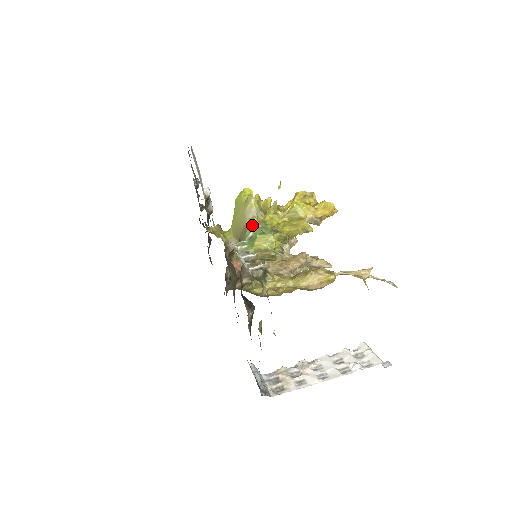
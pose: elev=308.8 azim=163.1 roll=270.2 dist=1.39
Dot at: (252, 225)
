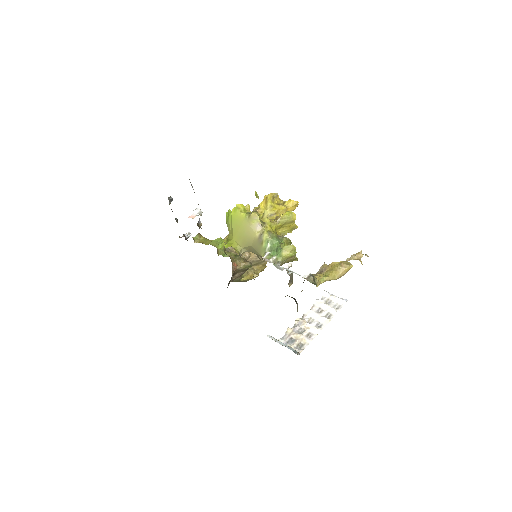
Dot at: (266, 237)
